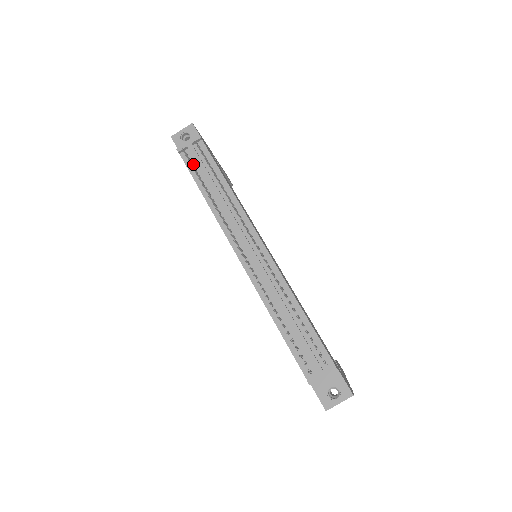
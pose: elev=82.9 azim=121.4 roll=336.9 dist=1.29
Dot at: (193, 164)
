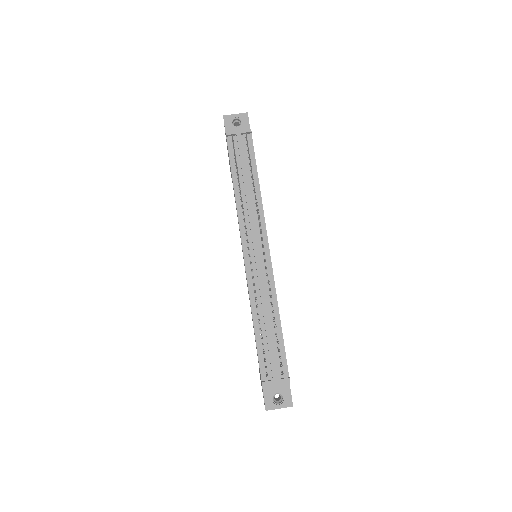
Dot at: (235, 152)
